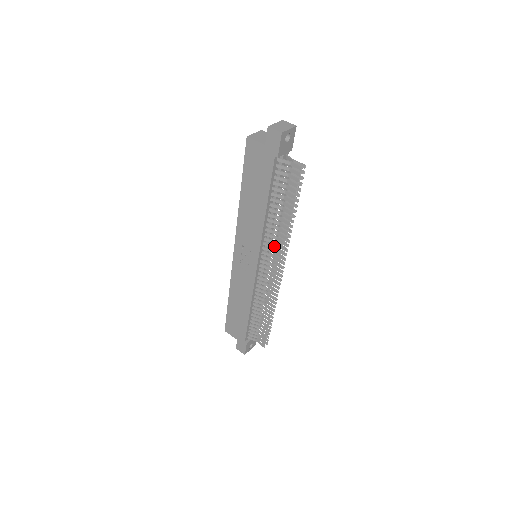
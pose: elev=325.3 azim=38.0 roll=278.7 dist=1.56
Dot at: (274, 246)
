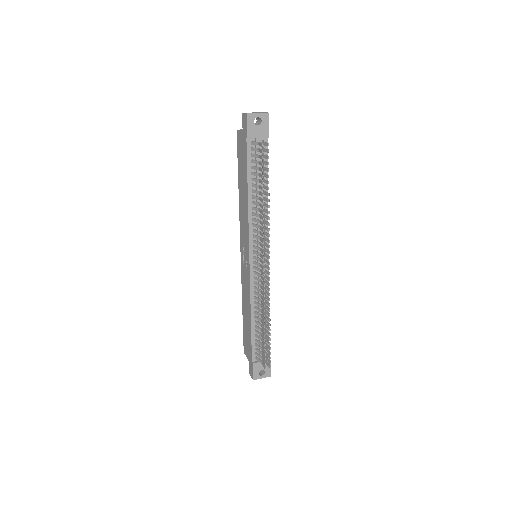
Dot at: (259, 237)
